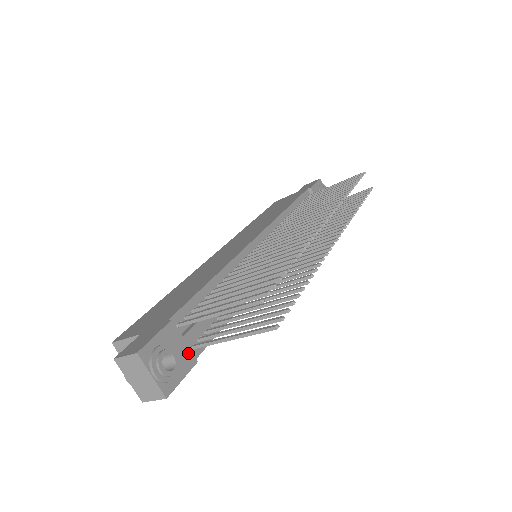
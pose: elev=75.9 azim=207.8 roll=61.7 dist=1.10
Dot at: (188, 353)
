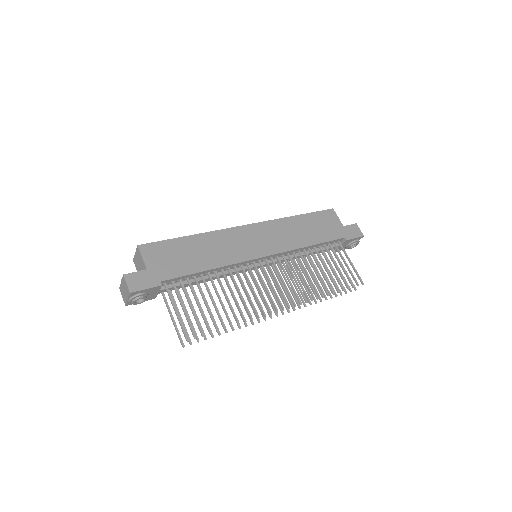
Dot at: (155, 295)
